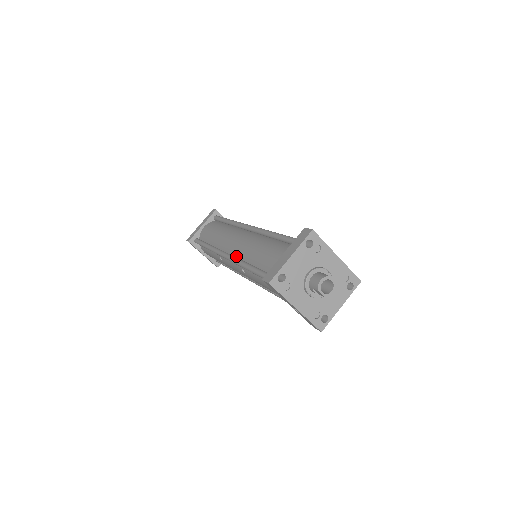
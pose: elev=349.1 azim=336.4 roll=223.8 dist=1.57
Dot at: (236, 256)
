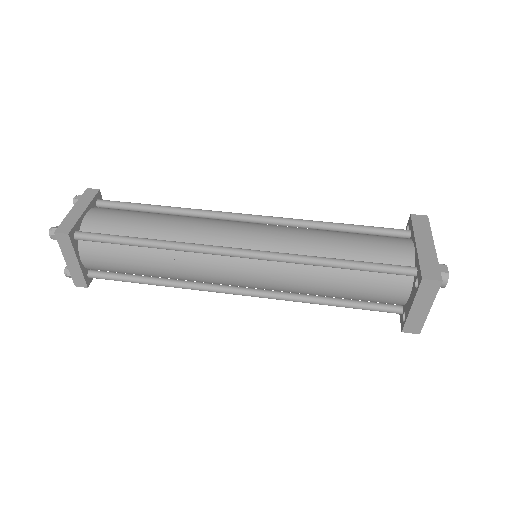
Dot at: (259, 289)
